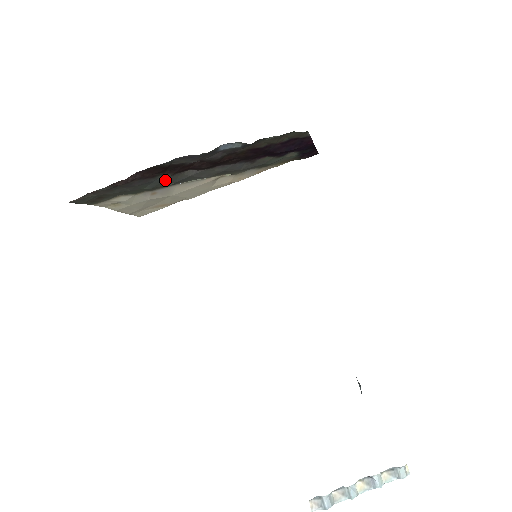
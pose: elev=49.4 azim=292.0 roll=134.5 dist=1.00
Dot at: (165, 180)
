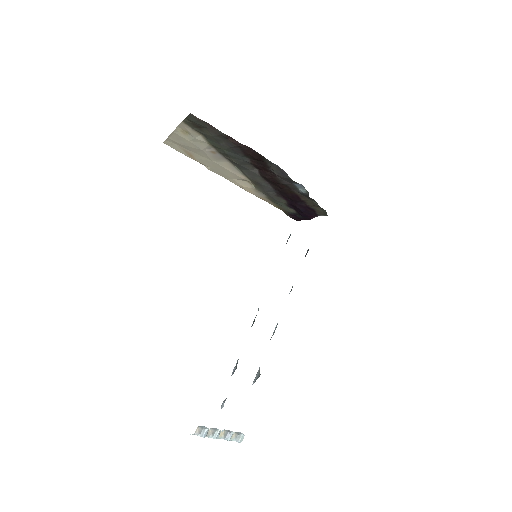
Dot at: (241, 160)
